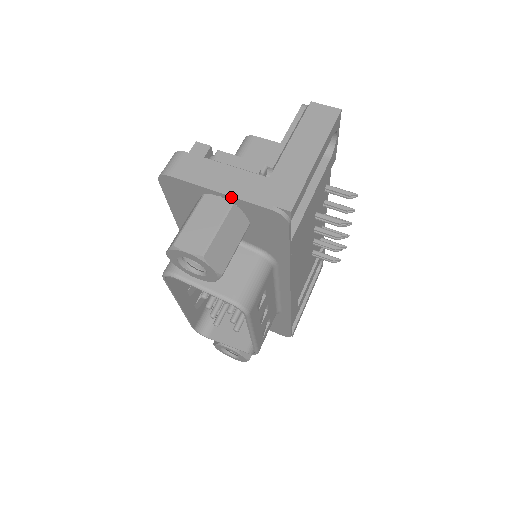
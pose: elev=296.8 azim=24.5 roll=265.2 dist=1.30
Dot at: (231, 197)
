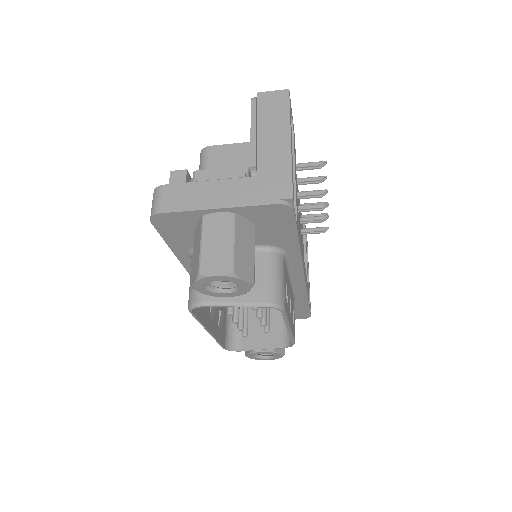
Dot at: (231, 208)
